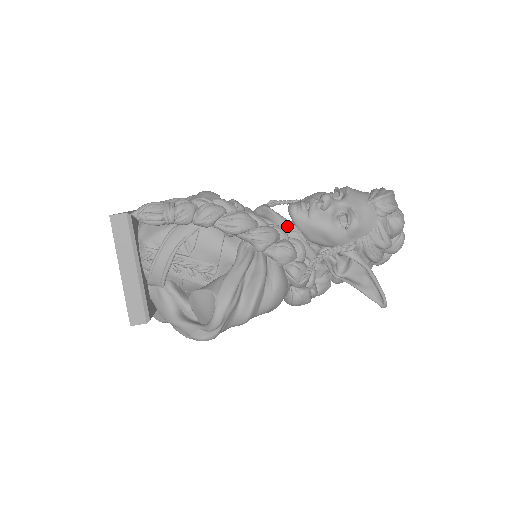
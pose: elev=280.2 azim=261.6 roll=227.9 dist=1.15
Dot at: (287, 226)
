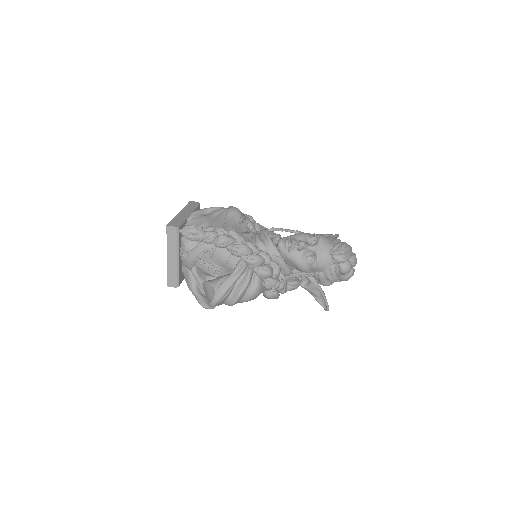
Dot at: (274, 252)
